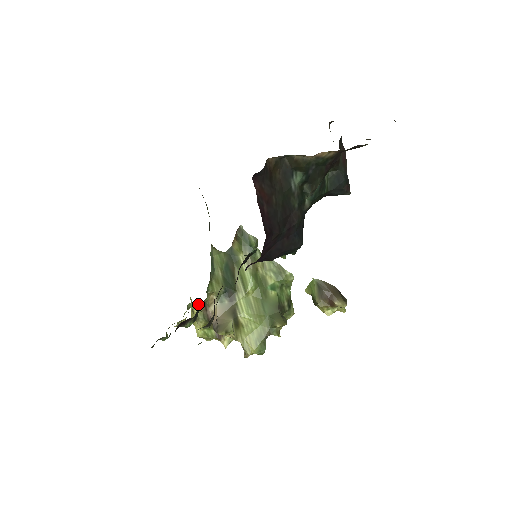
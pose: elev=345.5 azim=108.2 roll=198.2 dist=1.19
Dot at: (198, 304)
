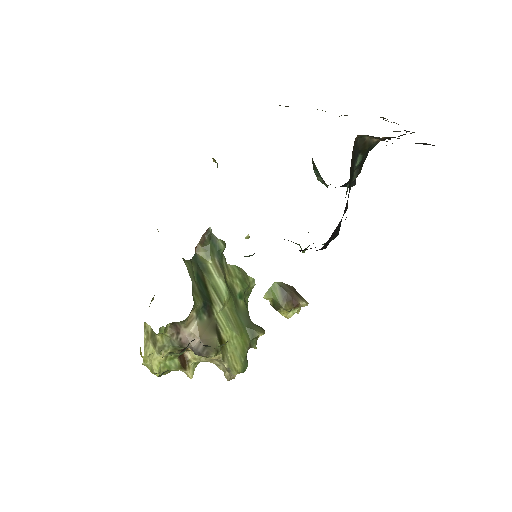
Dot at: (166, 328)
